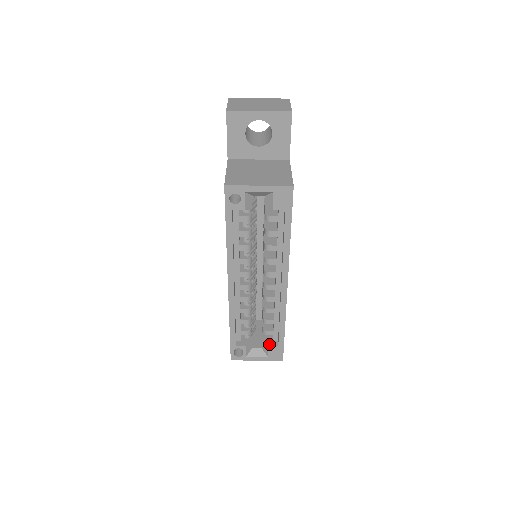
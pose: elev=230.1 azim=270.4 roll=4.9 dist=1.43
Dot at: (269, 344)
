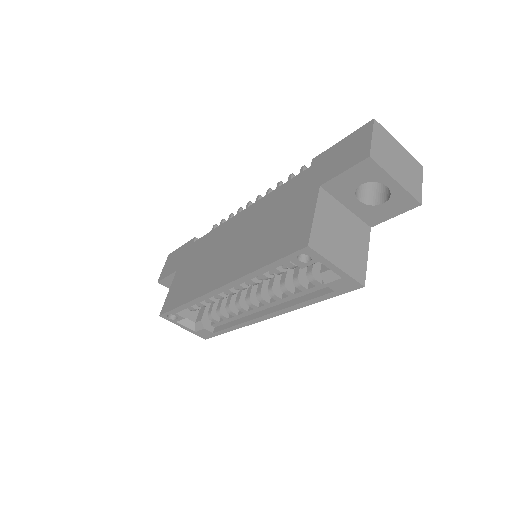
Dot at: (206, 327)
